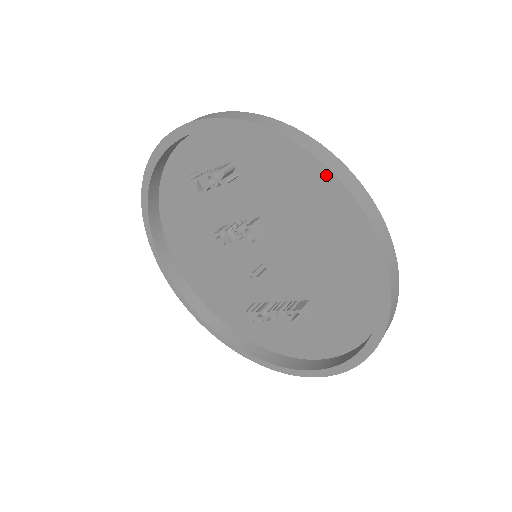
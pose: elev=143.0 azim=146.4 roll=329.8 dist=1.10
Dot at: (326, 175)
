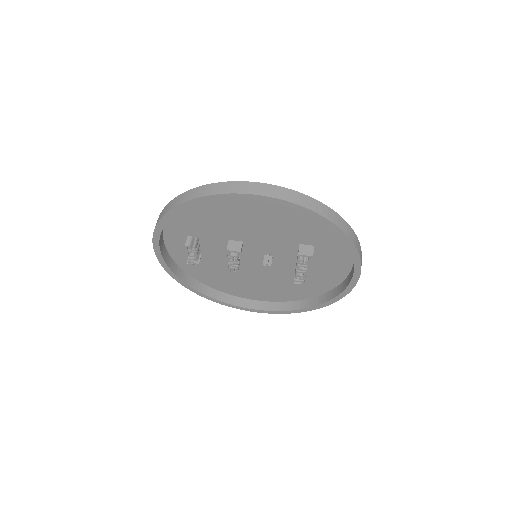
Dot at: (201, 201)
